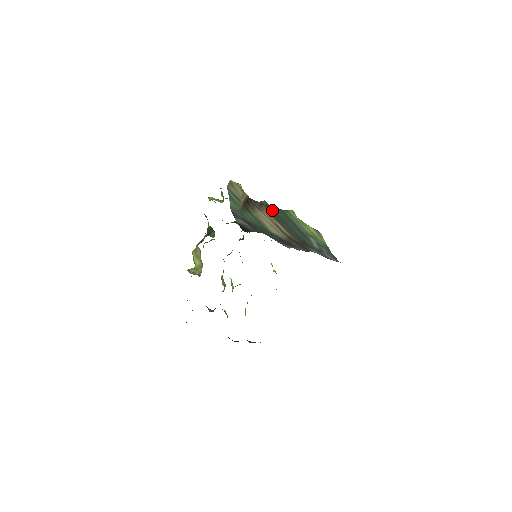
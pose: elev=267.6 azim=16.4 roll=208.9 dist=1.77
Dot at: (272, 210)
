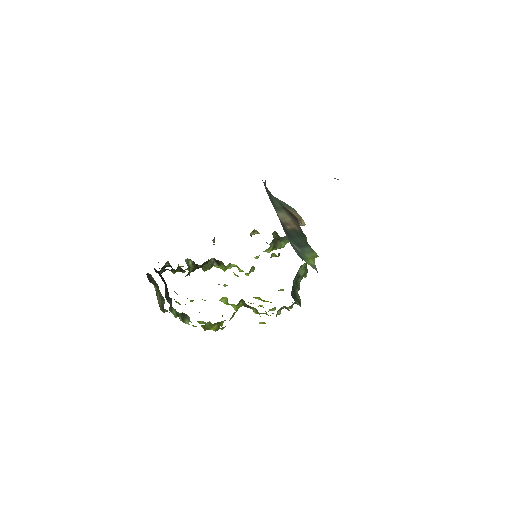
Dot at: (302, 234)
